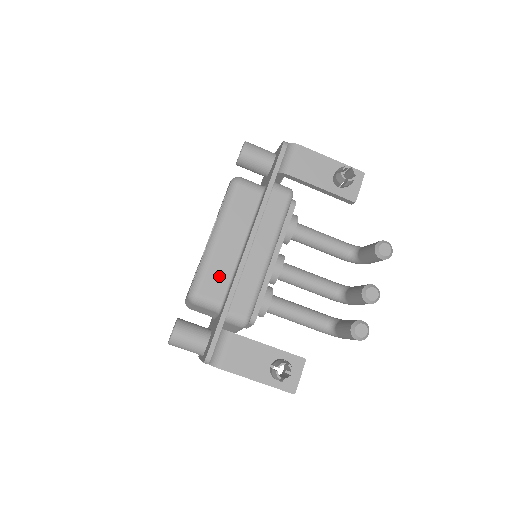
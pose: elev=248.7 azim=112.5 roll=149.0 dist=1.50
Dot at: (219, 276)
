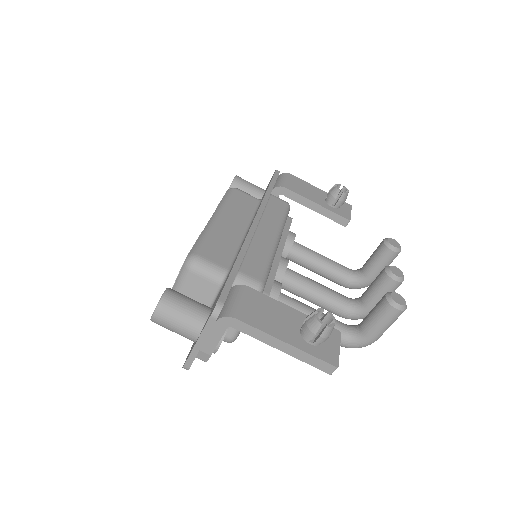
Dot at: (223, 247)
